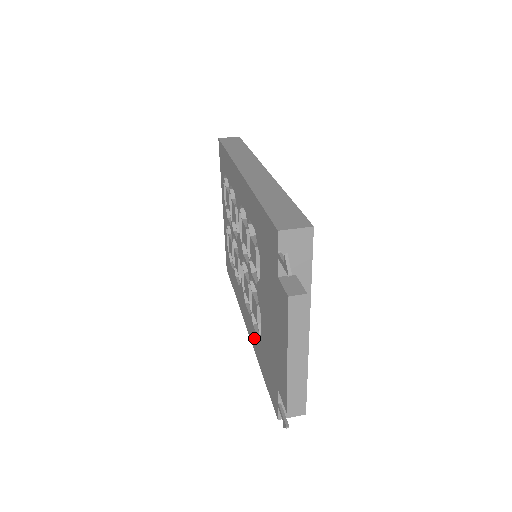
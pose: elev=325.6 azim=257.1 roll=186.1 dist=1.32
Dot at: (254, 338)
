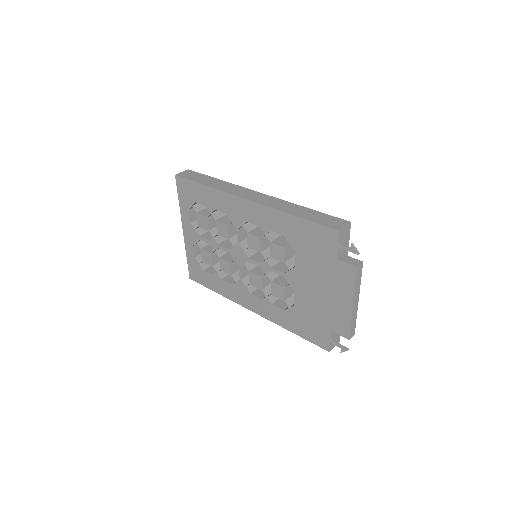
Dot at: (274, 313)
